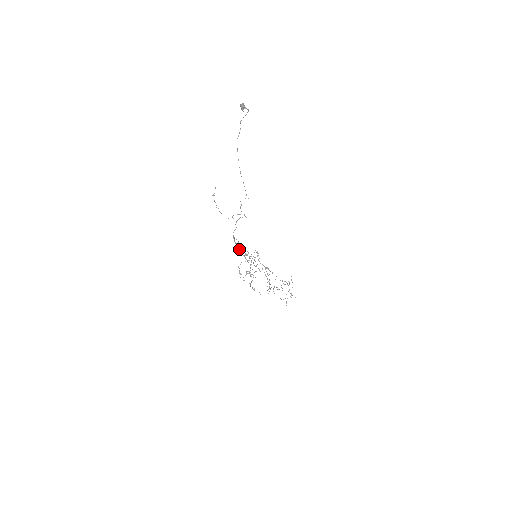
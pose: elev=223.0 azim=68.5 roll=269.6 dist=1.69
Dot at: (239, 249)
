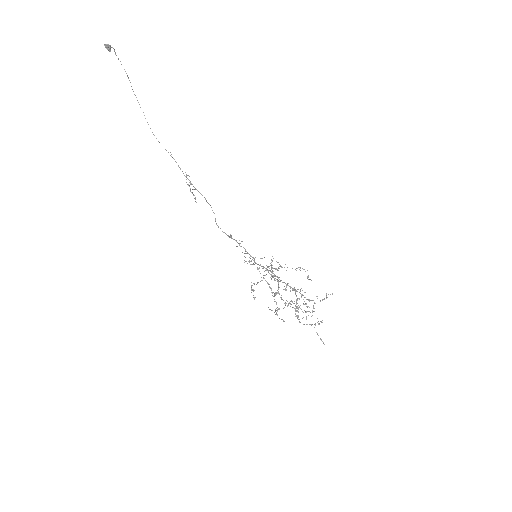
Dot at: (245, 253)
